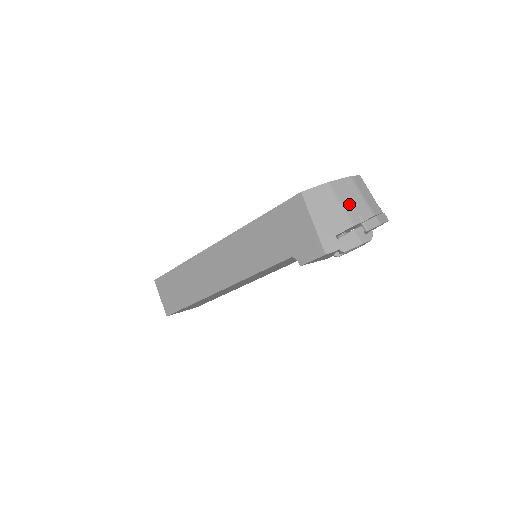
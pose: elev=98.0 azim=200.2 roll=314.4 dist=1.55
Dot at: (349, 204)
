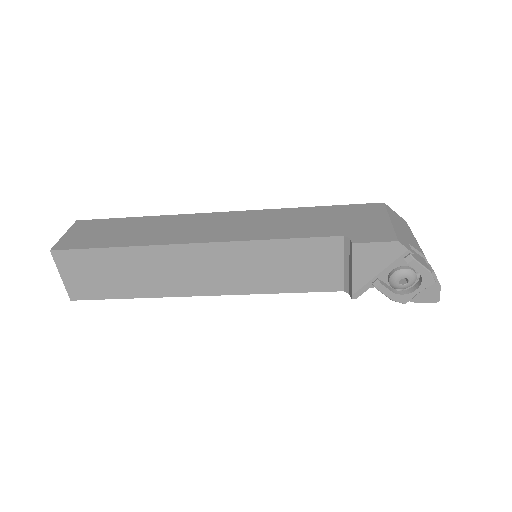
Dot at: occluded
